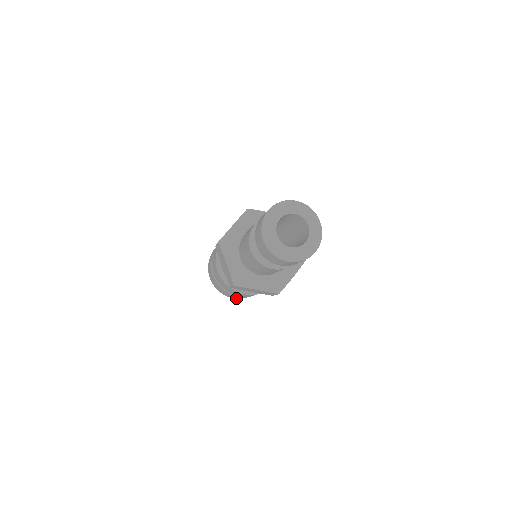
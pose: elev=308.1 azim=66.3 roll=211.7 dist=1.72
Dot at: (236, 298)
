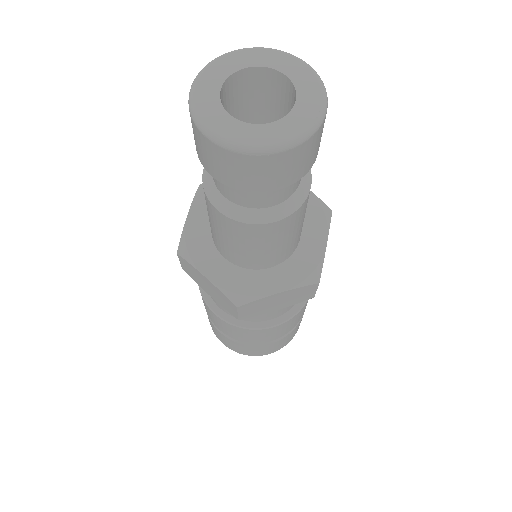
Dot at: (225, 344)
